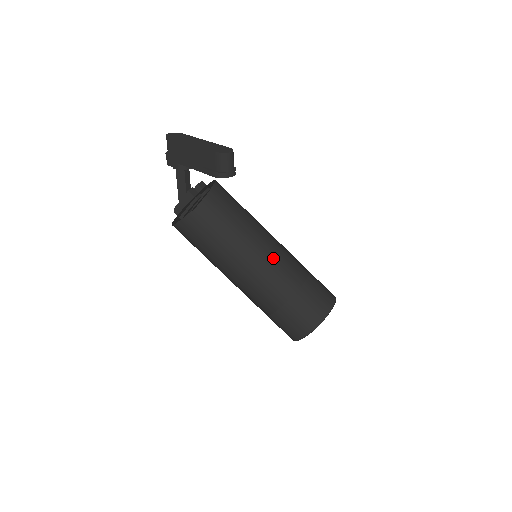
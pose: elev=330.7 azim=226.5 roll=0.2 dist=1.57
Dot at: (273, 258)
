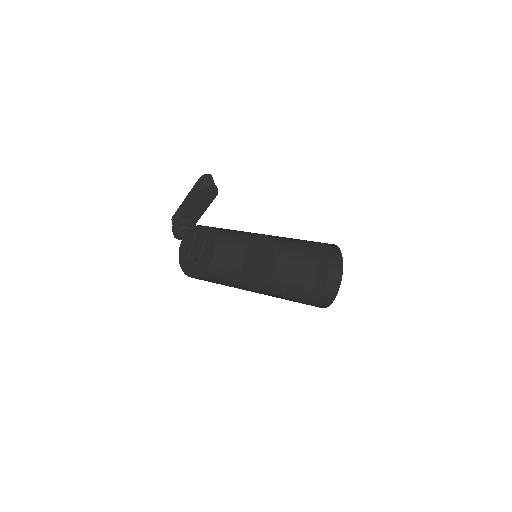
Dot at: occluded
